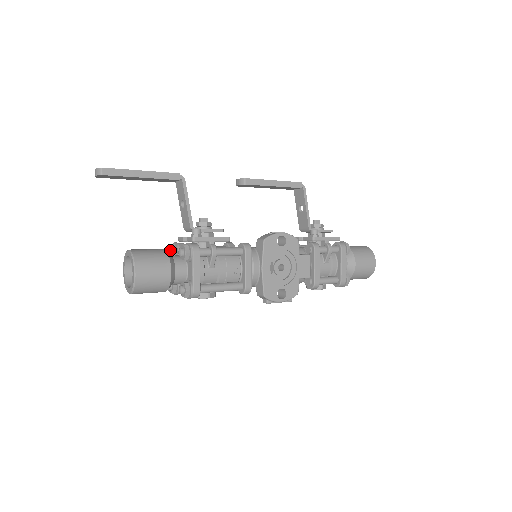
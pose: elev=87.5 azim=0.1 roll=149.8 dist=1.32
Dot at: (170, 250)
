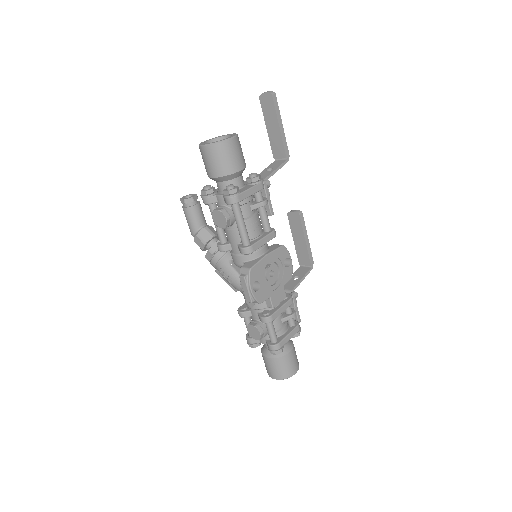
Dot at: occluded
